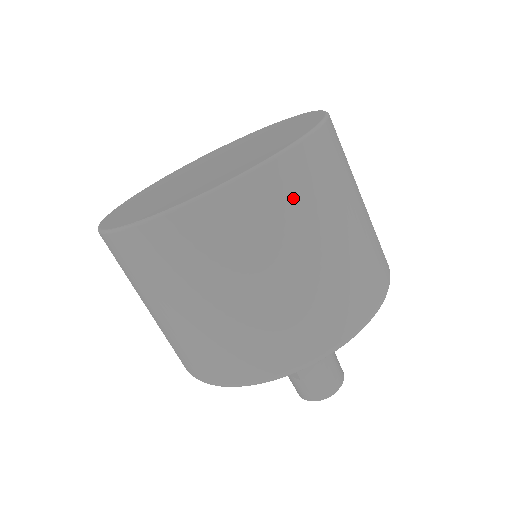
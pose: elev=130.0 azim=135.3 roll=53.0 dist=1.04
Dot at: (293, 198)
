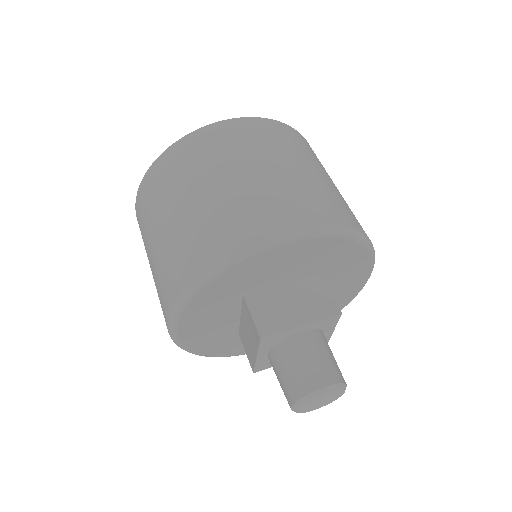
Dot at: (229, 141)
